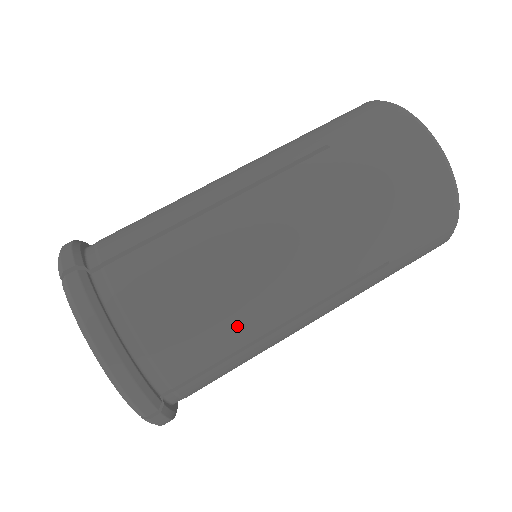
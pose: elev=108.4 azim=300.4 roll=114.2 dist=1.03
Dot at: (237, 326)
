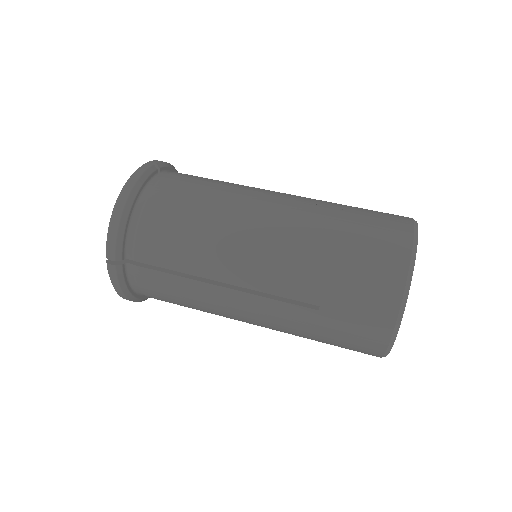
Dot at: (192, 253)
